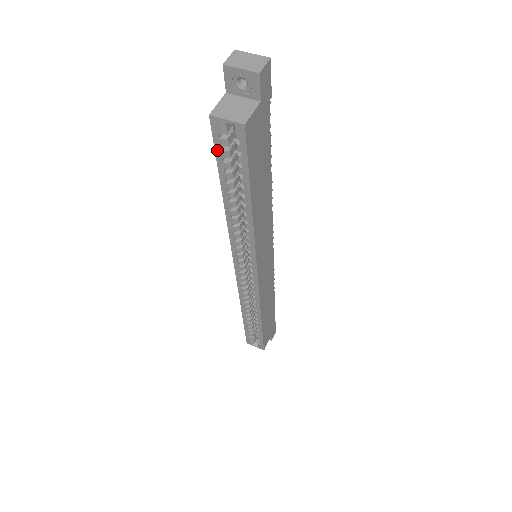
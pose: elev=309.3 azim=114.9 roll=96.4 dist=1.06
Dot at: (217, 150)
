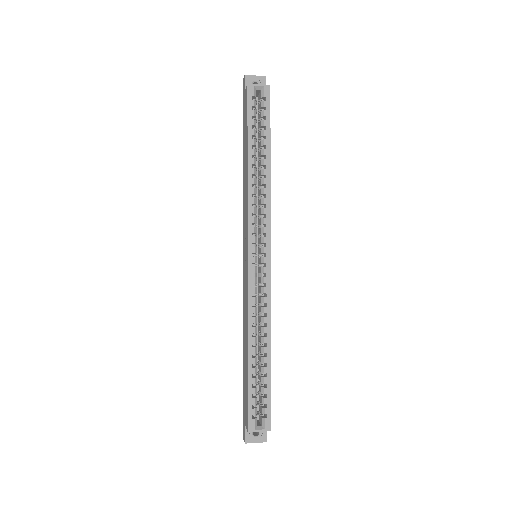
Dot at: (249, 110)
